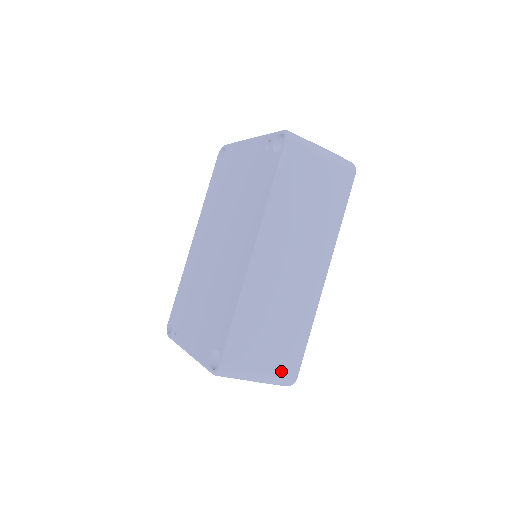
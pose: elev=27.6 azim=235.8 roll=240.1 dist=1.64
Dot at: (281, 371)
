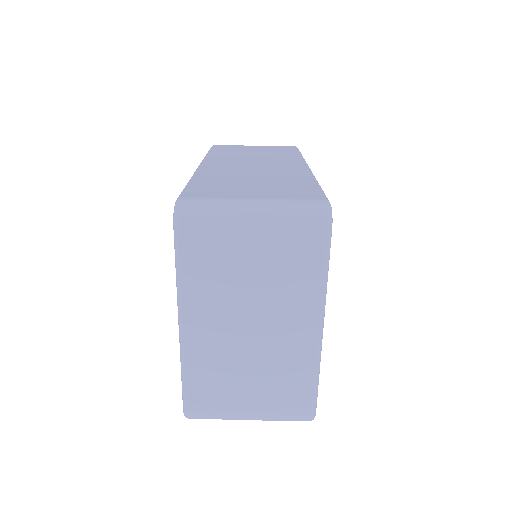
Dot at: (289, 198)
